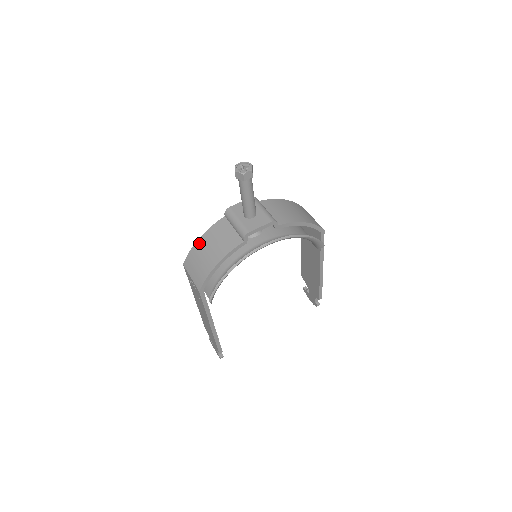
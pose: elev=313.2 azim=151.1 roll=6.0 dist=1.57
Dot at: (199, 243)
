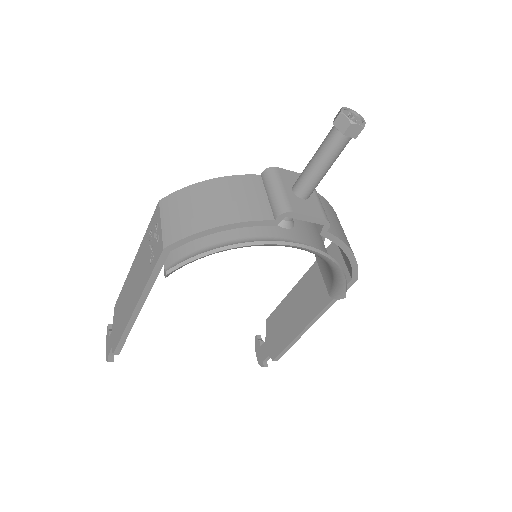
Dot at: (204, 185)
